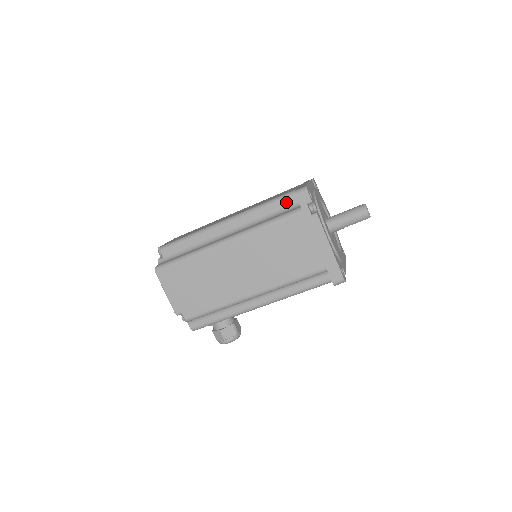
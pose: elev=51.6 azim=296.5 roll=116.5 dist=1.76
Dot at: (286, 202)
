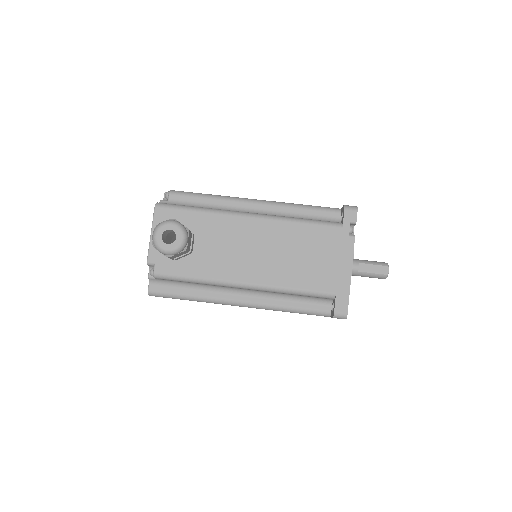
Dot at: occluded
